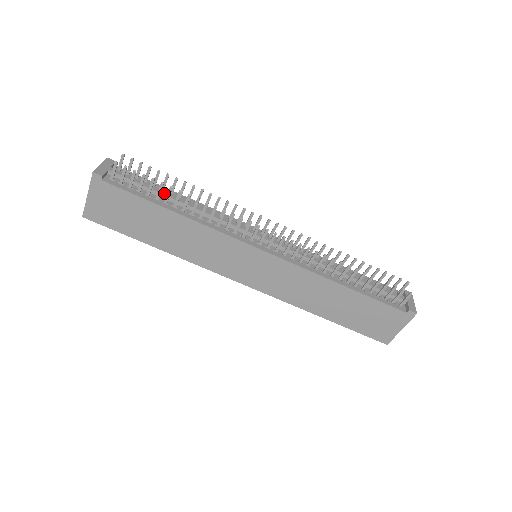
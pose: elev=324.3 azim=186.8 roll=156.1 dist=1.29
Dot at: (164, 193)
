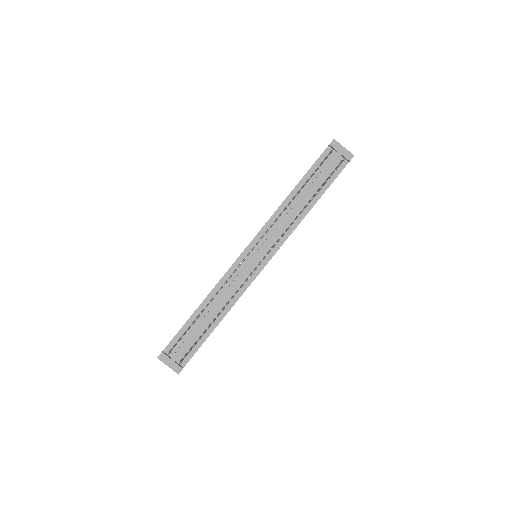
Dot at: (202, 325)
